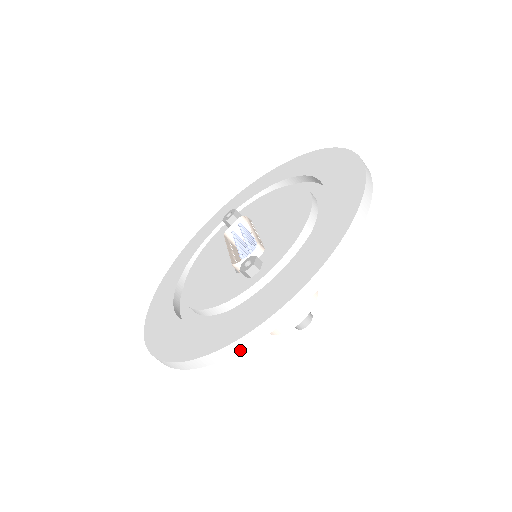
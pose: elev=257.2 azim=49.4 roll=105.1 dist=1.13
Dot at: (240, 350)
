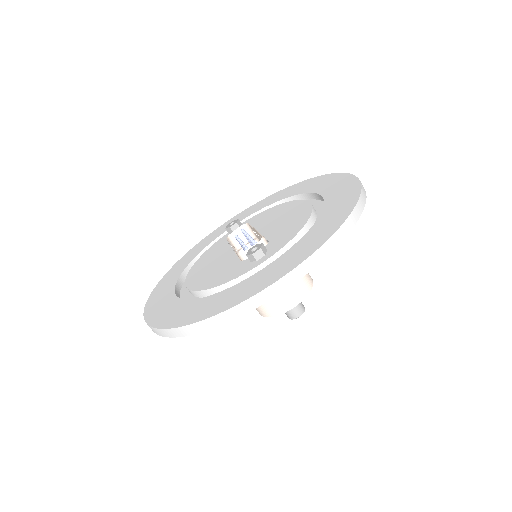
Dot at: (247, 311)
